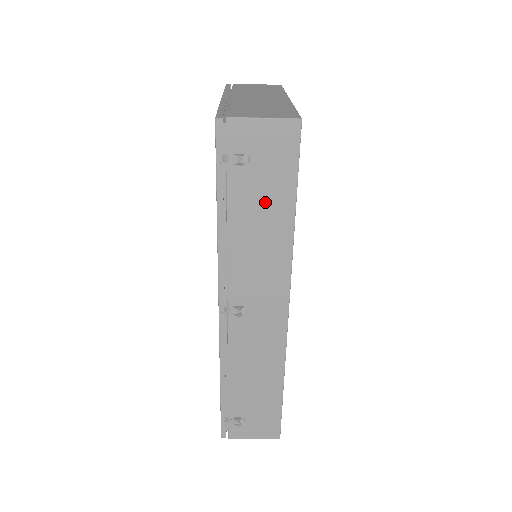
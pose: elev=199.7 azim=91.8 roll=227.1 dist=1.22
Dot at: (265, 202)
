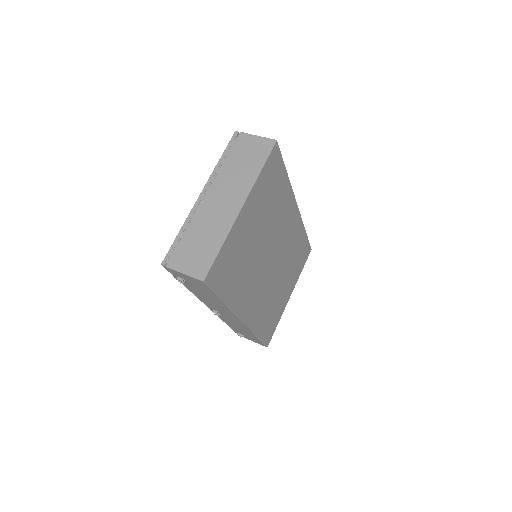
Dot at: (205, 293)
